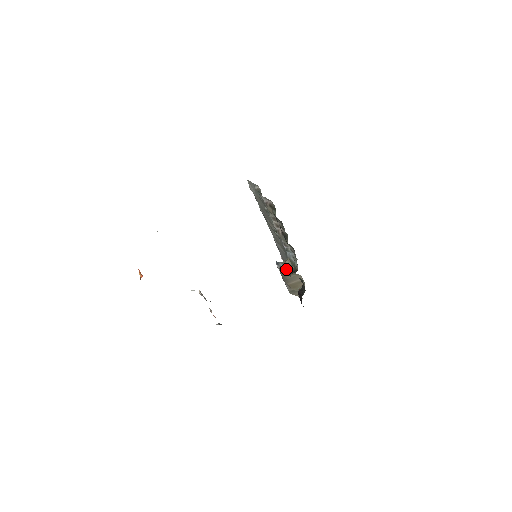
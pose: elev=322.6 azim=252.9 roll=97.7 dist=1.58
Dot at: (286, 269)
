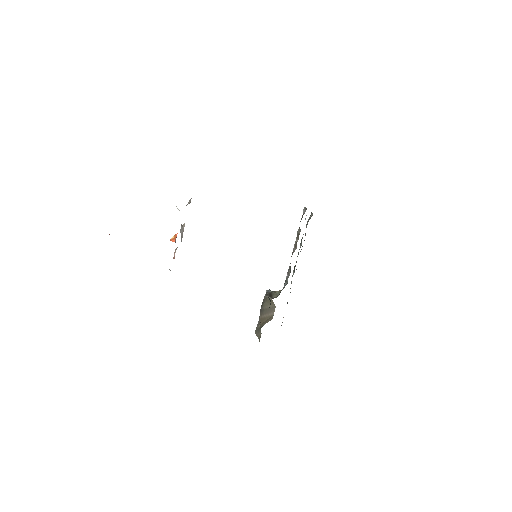
Dot at: (270, 294)
